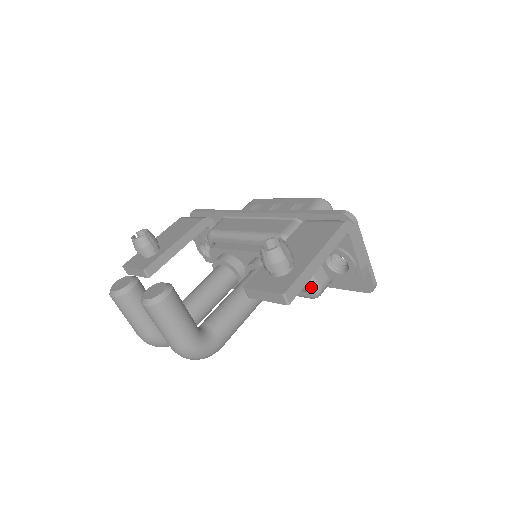
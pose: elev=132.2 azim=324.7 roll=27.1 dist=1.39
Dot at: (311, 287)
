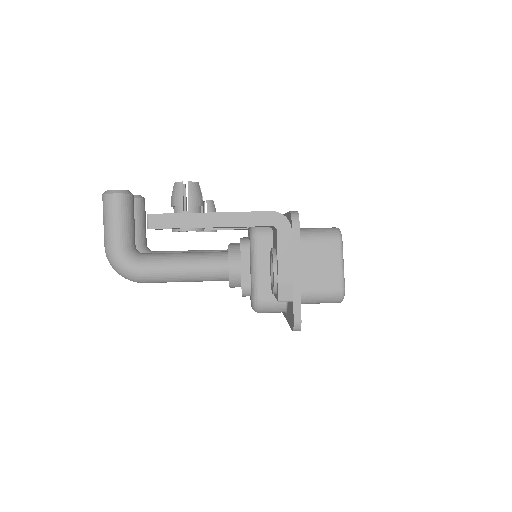
Dot at: (252, 291)
